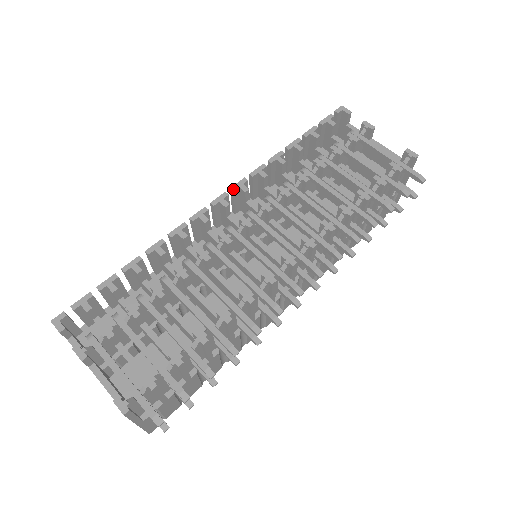
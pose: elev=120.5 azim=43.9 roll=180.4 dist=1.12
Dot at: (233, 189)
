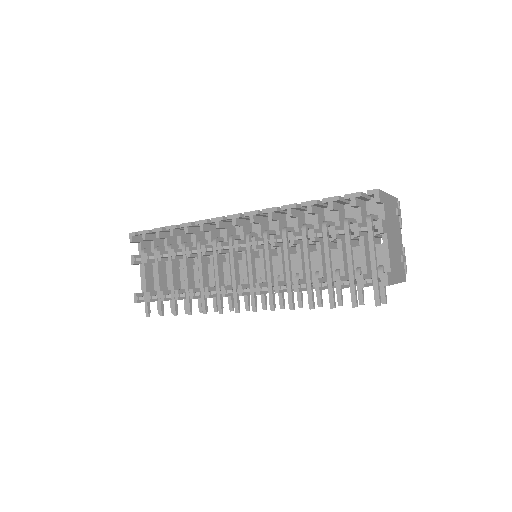
Dot at: (245, 215)
